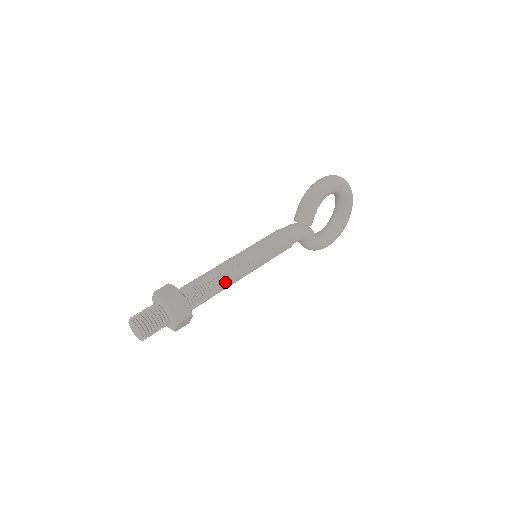
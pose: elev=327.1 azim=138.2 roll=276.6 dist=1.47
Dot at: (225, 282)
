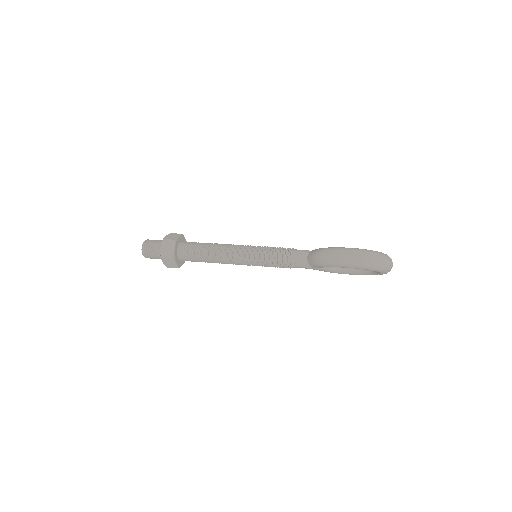
Dot at: (215, 261)
